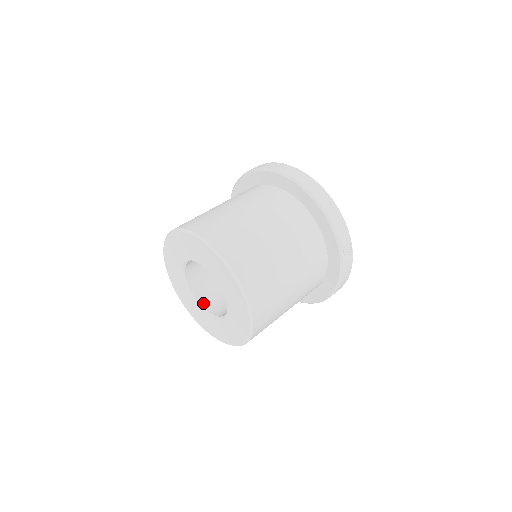
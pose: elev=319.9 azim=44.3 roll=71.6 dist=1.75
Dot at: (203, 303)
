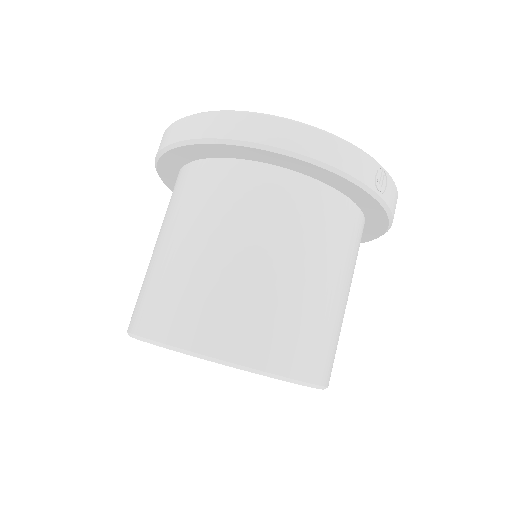
Dot at: occluded
